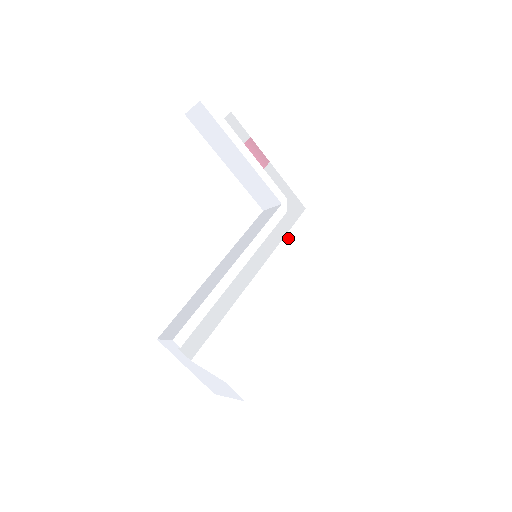
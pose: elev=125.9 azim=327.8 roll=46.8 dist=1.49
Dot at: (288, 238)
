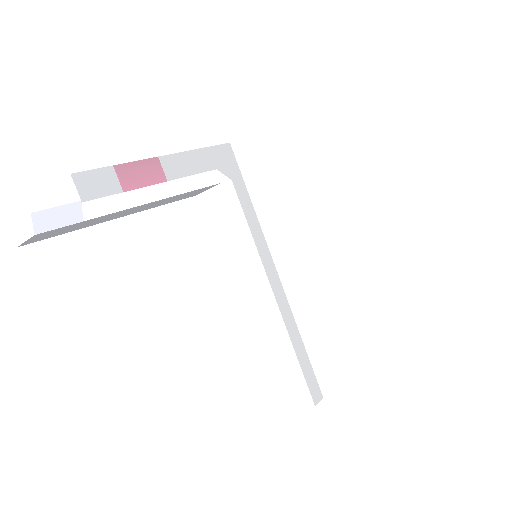
Dot at: (257, 200)
